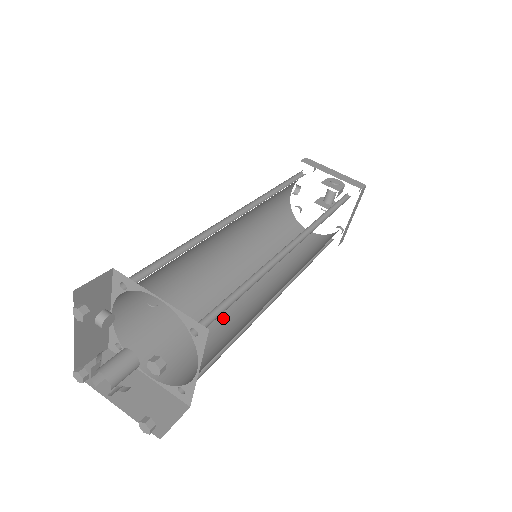
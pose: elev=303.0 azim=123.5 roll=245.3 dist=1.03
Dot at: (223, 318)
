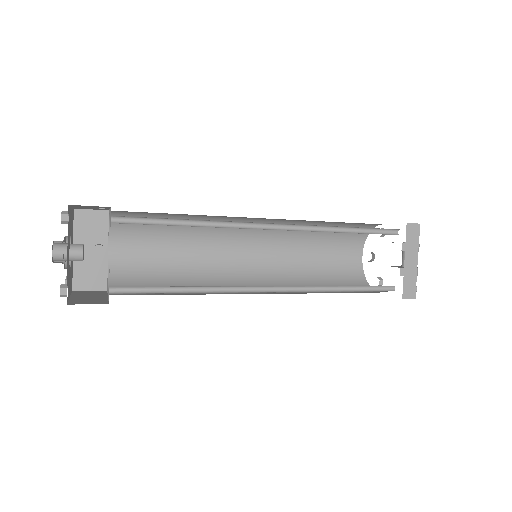
Dot at: (205, 294)
